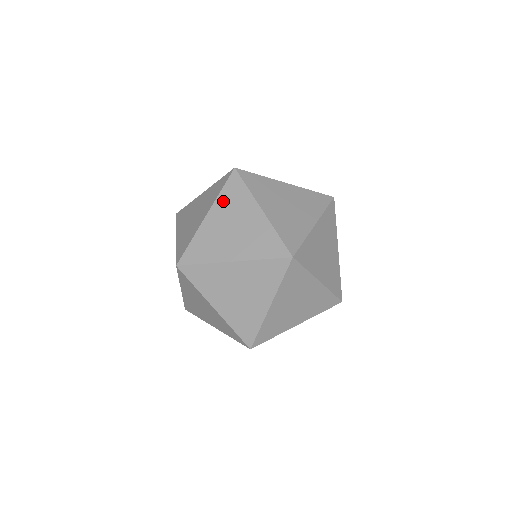
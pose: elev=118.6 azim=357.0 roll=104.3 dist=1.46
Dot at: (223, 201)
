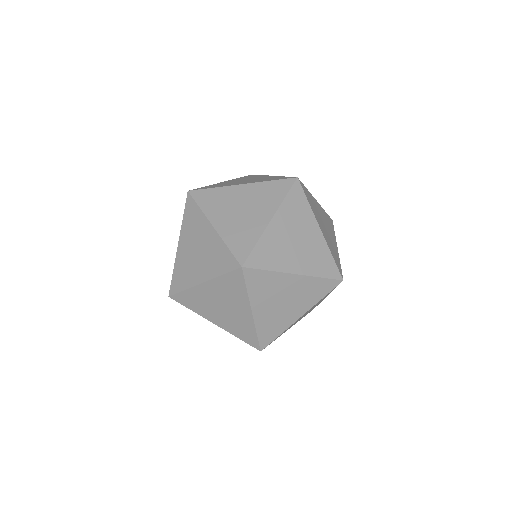
Dot at: occluded
